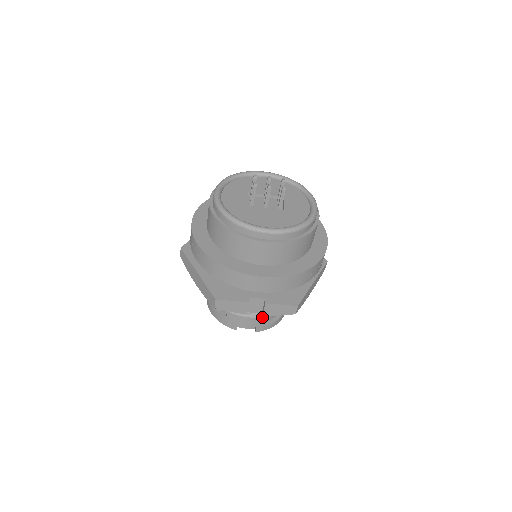
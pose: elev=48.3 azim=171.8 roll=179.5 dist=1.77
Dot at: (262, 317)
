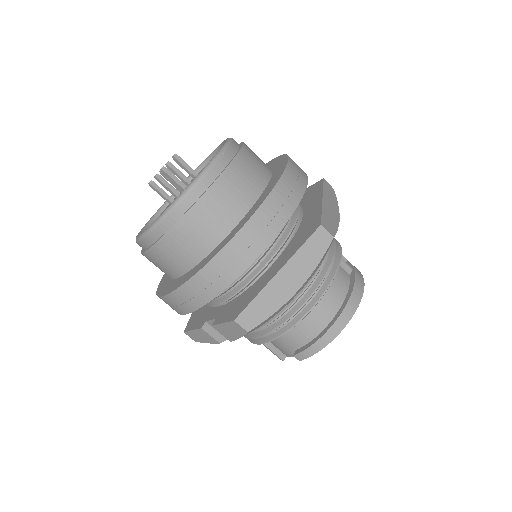
Dot at: (270, 340)
